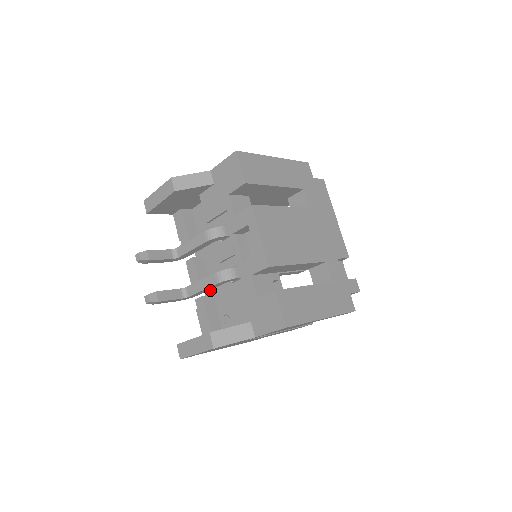
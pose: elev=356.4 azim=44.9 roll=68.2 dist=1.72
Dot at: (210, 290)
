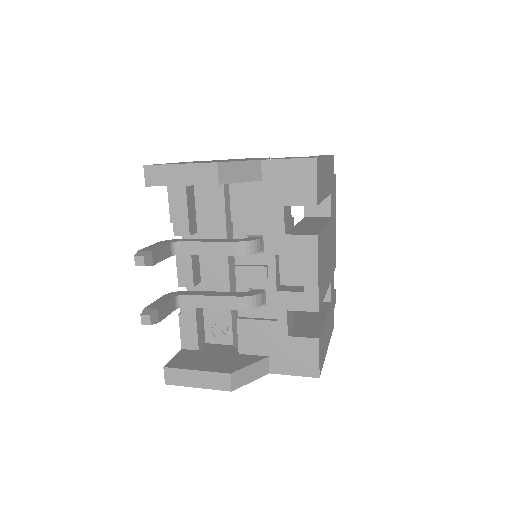
Dot at: occluded
